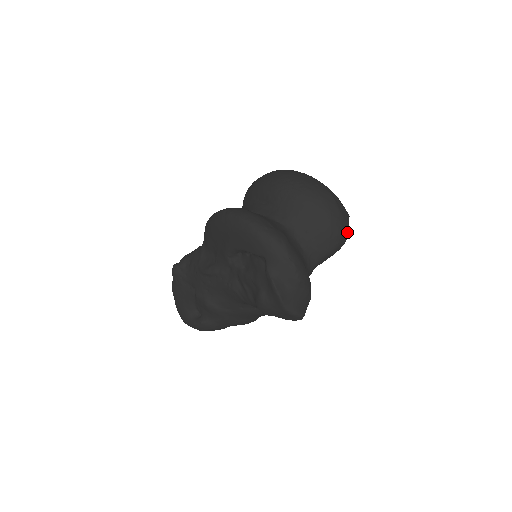
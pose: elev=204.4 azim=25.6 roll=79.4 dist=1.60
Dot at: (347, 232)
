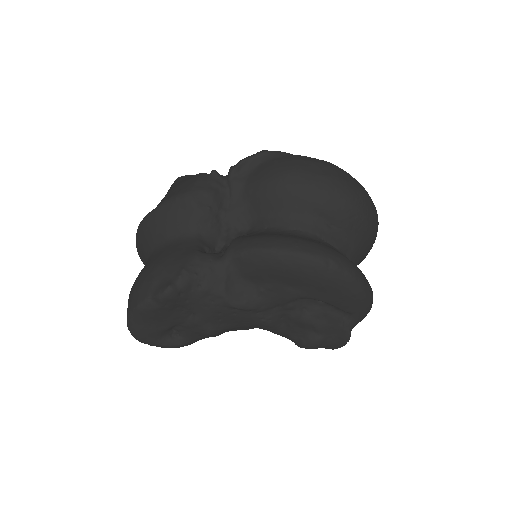
Dot at: occluded
